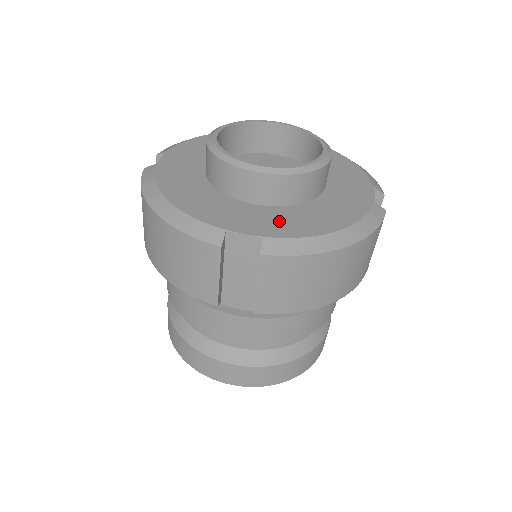
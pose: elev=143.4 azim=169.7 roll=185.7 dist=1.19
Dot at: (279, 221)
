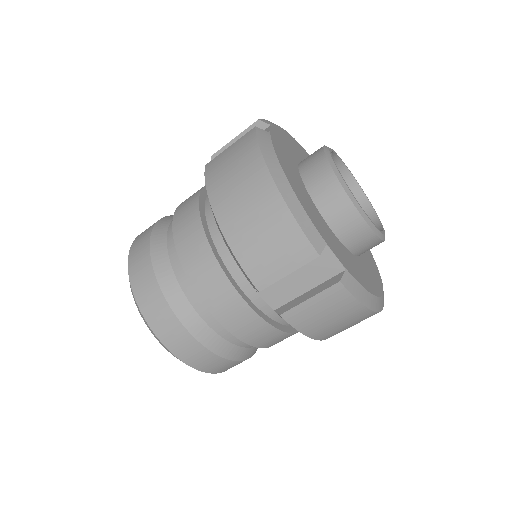
Dot at: (349, 261)
